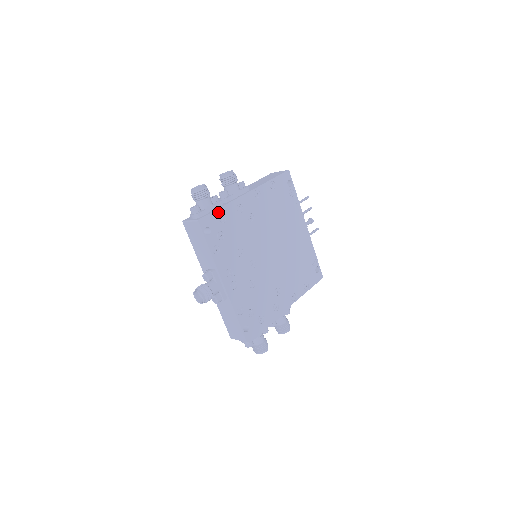
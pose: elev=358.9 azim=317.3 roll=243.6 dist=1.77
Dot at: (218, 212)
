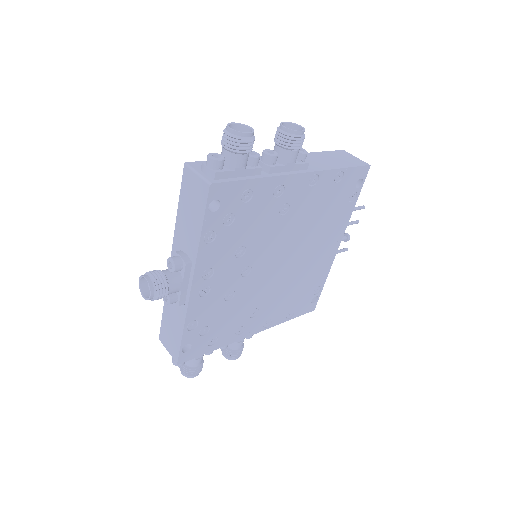
Dot at: (247, 184)
